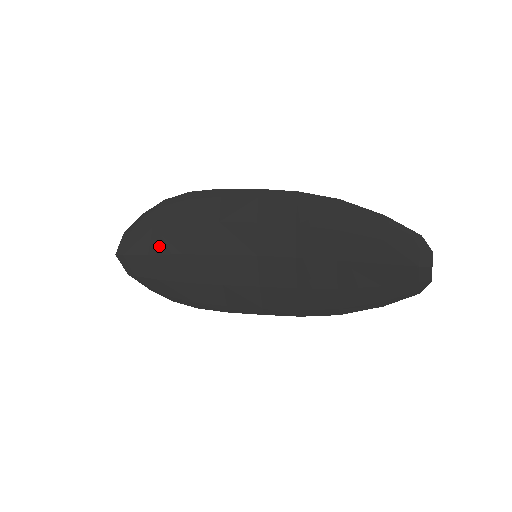
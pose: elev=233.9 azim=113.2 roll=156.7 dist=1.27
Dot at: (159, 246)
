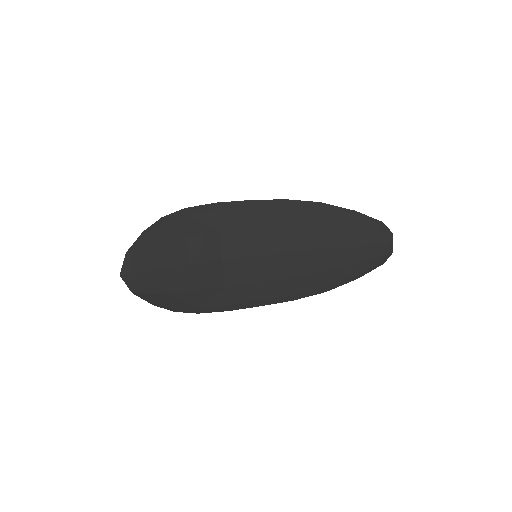
Dot at: (164, 260)
